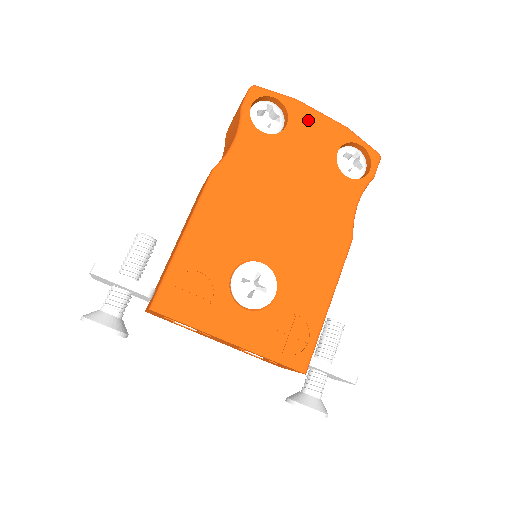
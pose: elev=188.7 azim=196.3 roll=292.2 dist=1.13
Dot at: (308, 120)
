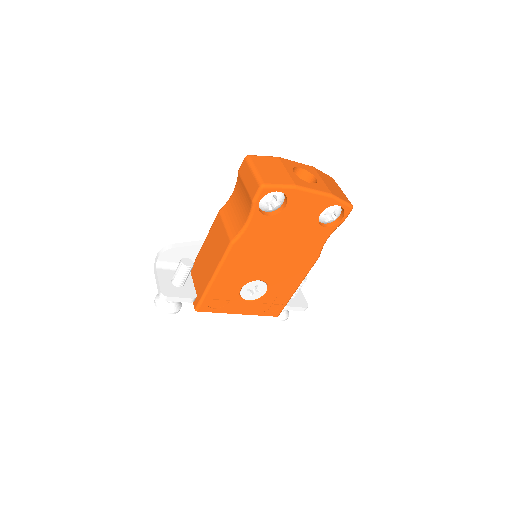
Dot at: (302, 200)
